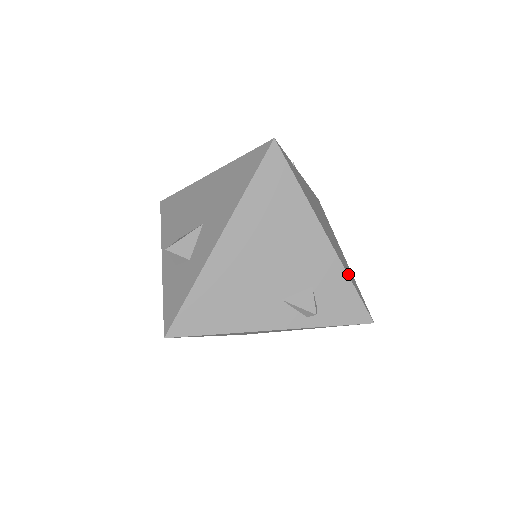
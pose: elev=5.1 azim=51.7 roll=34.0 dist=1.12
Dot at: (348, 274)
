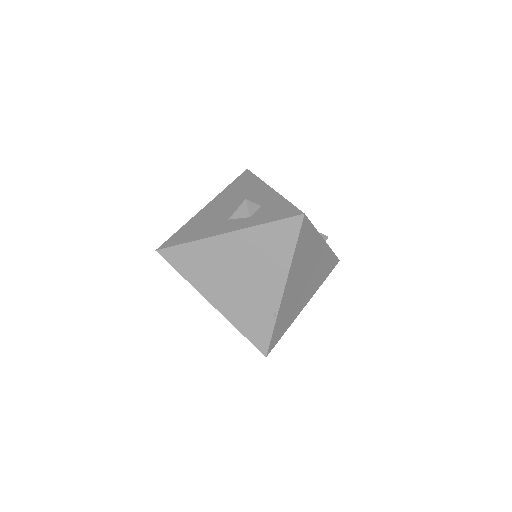
Dot at: occluded
